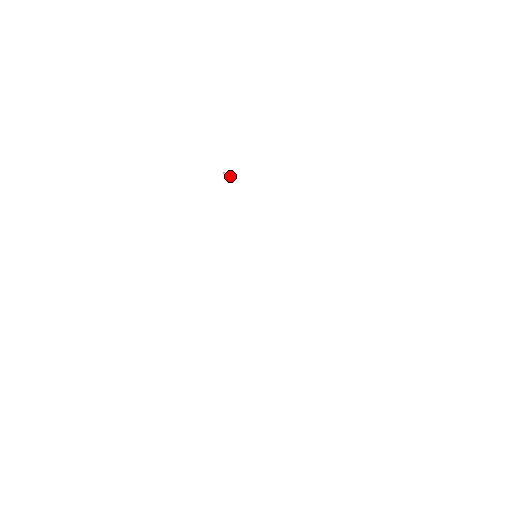
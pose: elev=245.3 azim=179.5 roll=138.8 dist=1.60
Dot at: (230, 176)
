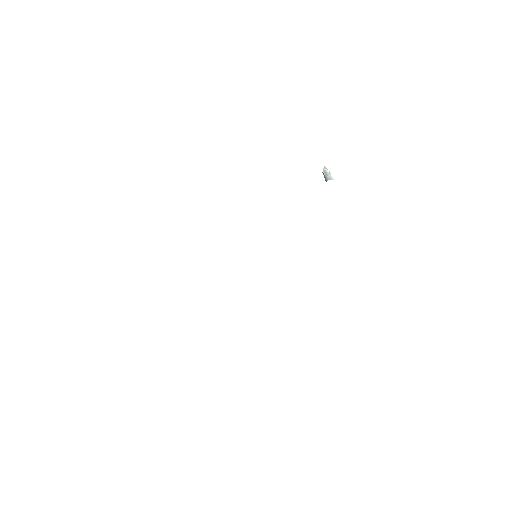
Dot at: (328, 179)
